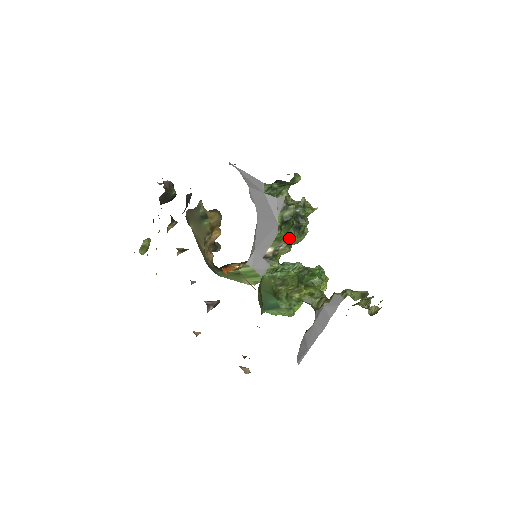
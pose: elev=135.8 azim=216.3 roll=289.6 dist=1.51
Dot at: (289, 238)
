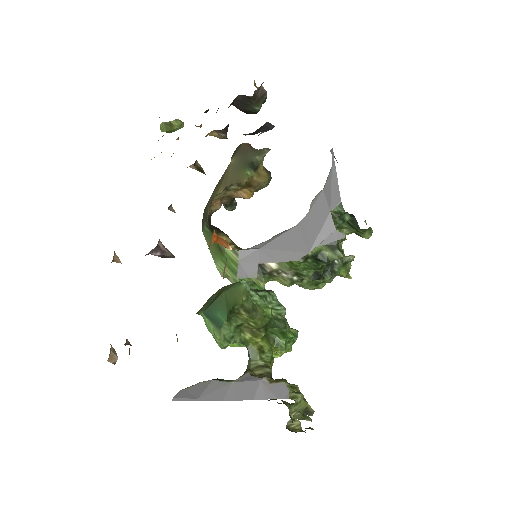
Dot at: (301, 275)
